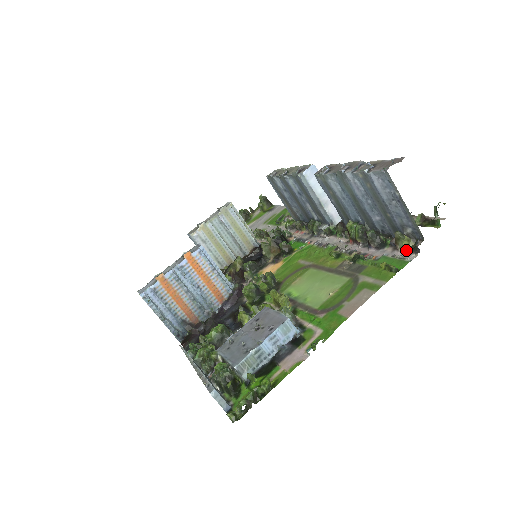
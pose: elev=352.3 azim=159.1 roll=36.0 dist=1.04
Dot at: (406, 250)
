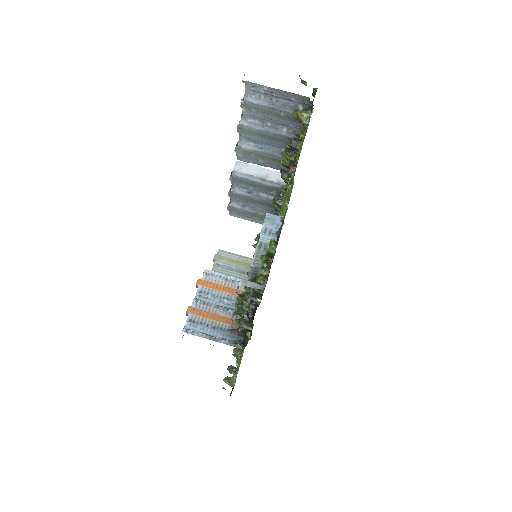
Dot at: (309, 118)
